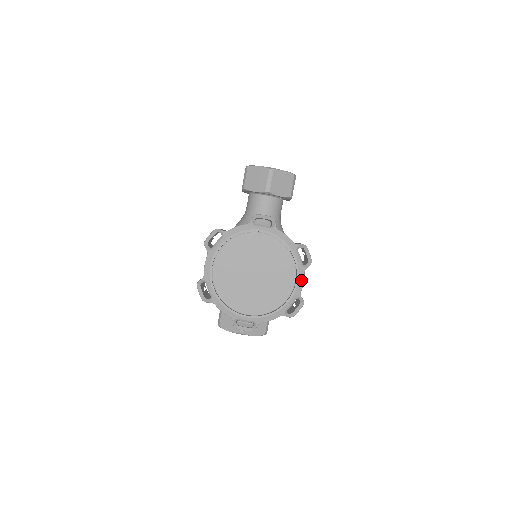
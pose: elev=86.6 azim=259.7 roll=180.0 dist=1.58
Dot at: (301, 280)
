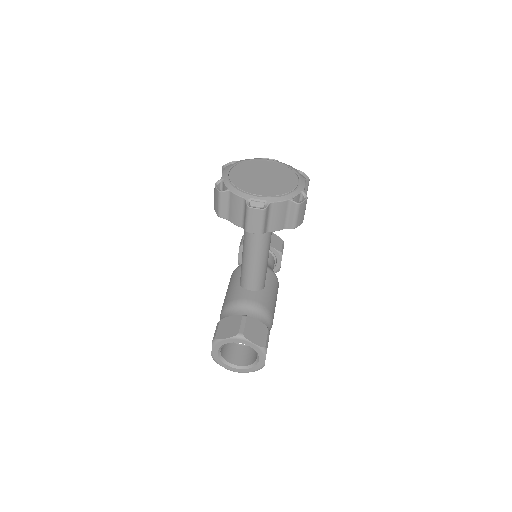
Dot at: (303, 183)
